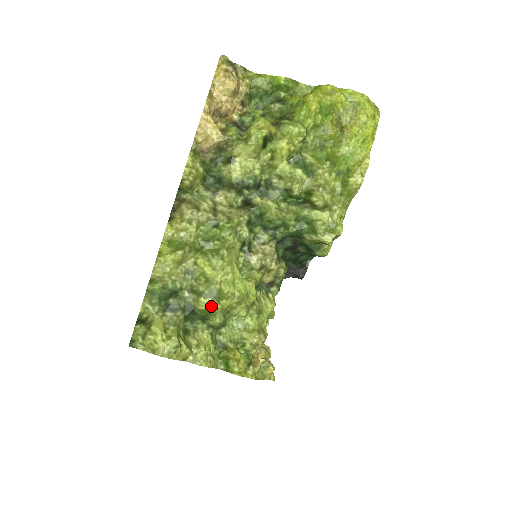
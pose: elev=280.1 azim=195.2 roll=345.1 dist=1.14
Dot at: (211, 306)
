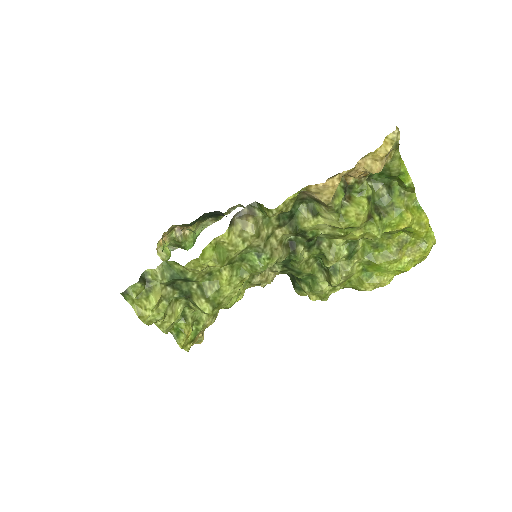
Dot at: (206, 311)
